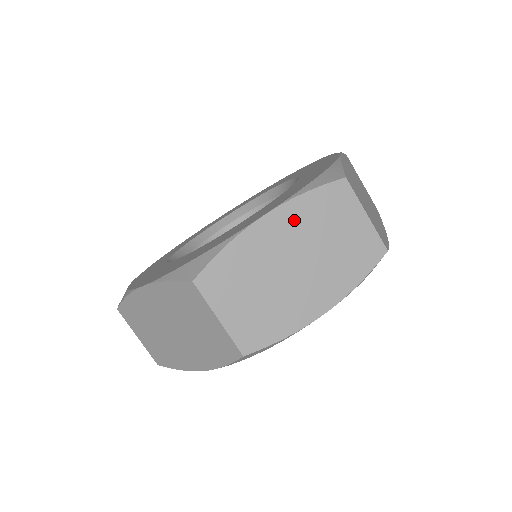
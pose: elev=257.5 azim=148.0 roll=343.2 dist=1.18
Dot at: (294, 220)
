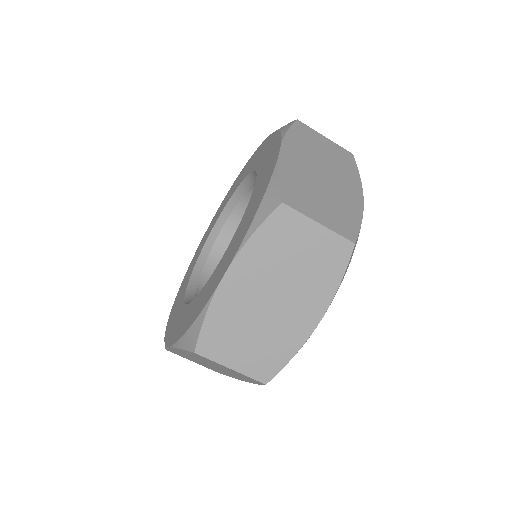
Dot at: (253, 264)
